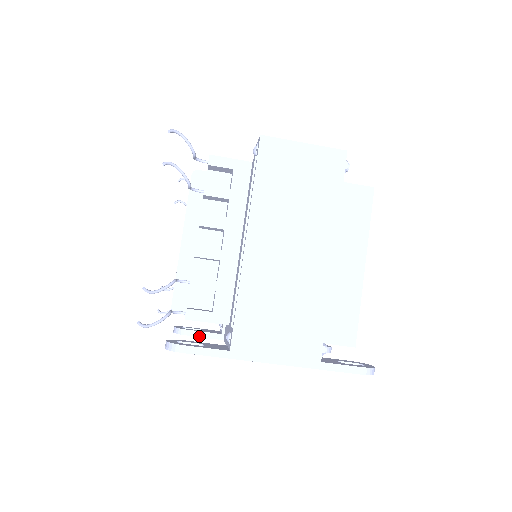
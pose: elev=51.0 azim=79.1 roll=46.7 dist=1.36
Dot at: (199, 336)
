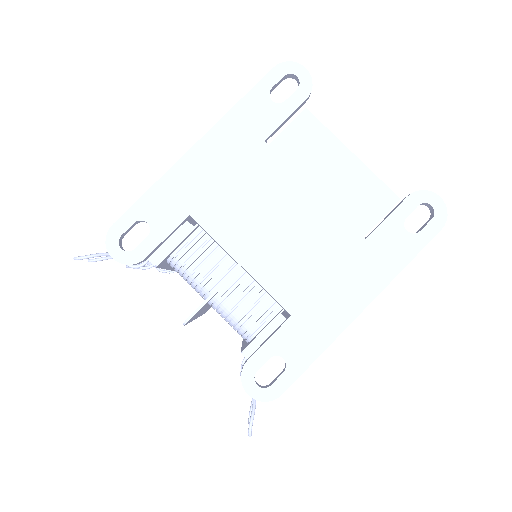
Dot at: (262, 345)
